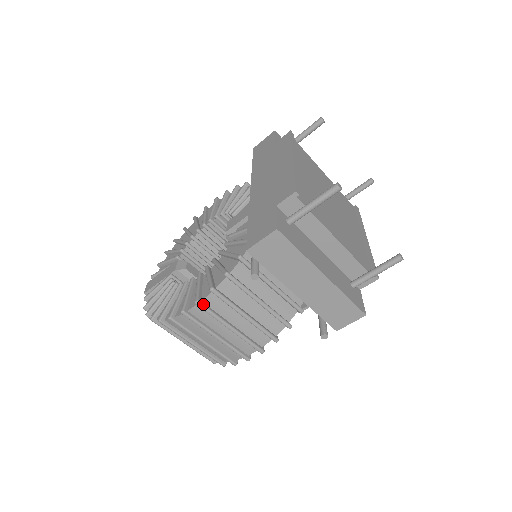
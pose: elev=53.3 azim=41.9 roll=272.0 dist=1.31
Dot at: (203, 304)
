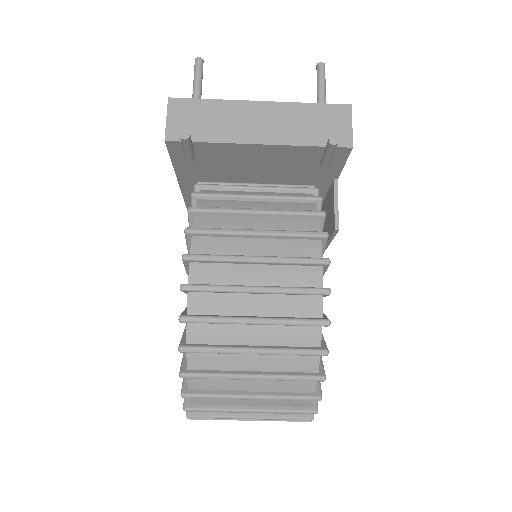
Dot at: (193, 254)
